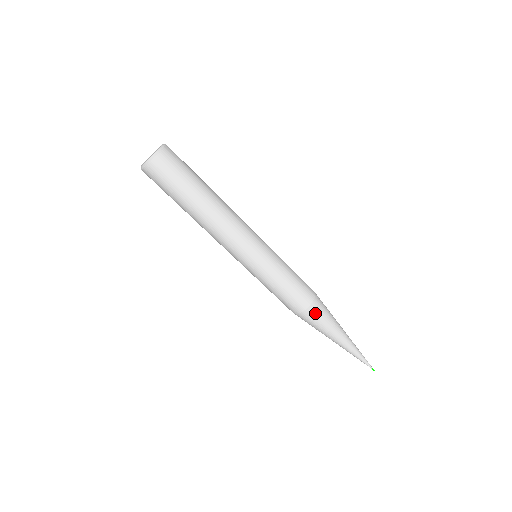
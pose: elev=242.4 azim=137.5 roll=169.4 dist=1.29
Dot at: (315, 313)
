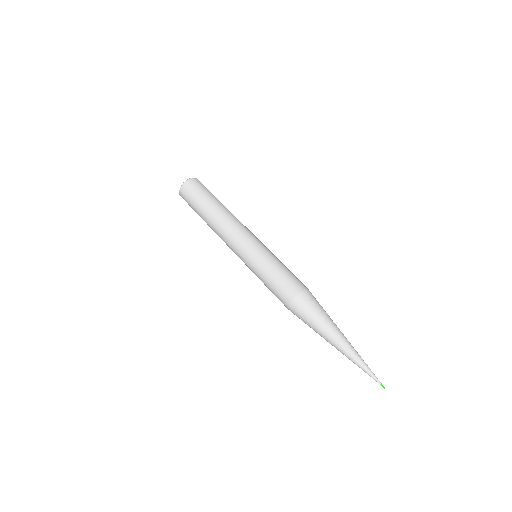
Dot at: (314, 297)
